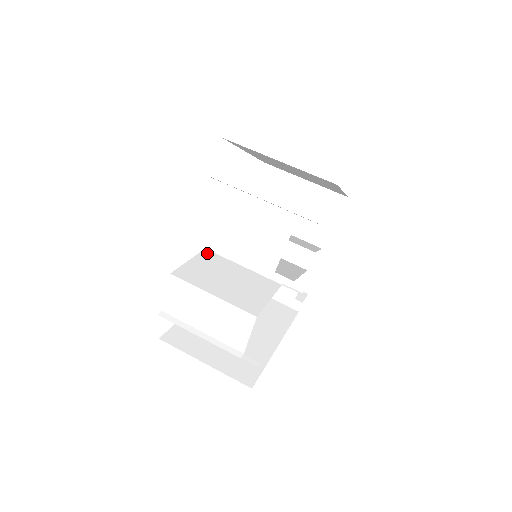
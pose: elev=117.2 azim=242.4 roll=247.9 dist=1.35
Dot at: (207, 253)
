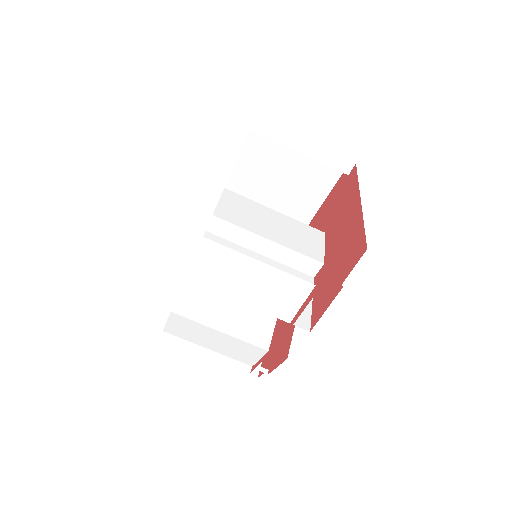
Dot at: occluded
